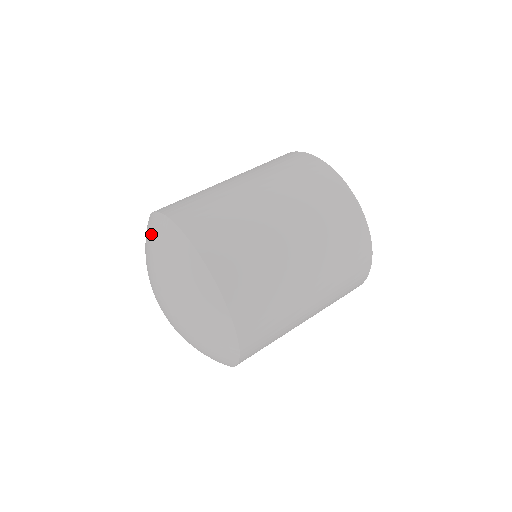
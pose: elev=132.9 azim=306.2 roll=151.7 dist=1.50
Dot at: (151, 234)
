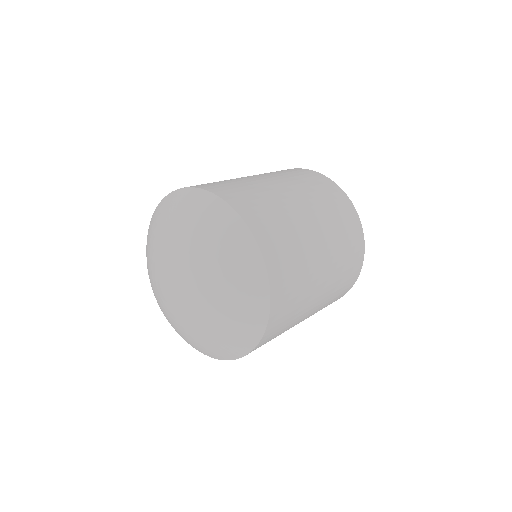
Dot at: (159, 218)
